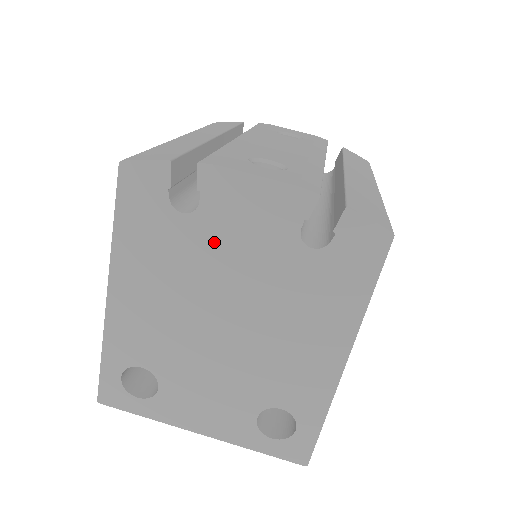
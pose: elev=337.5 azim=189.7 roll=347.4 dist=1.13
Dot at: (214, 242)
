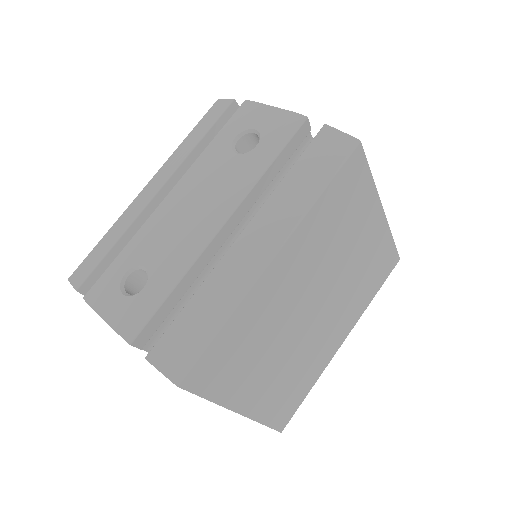
Dot at: occluded
